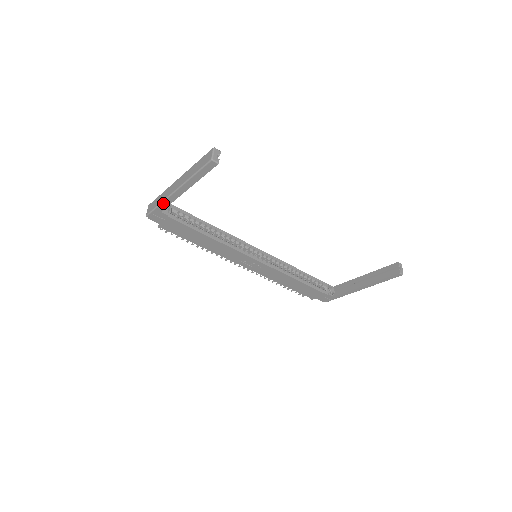
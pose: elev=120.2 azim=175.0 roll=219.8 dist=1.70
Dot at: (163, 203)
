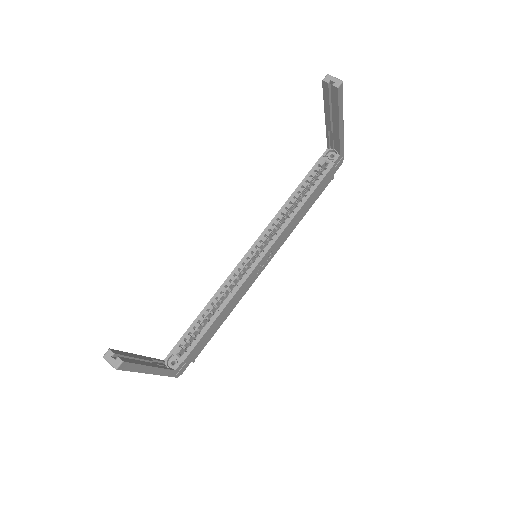
Dot at: (165, 375)
